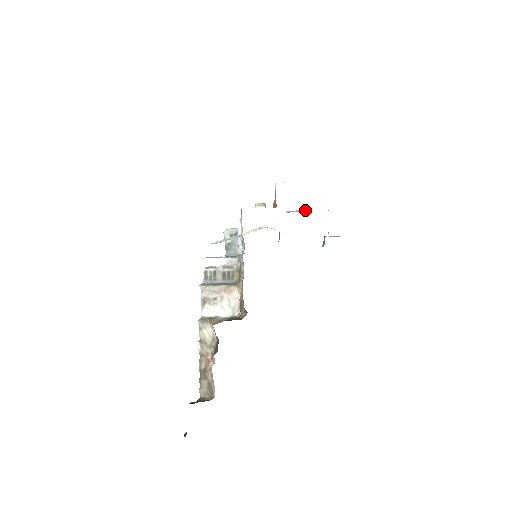
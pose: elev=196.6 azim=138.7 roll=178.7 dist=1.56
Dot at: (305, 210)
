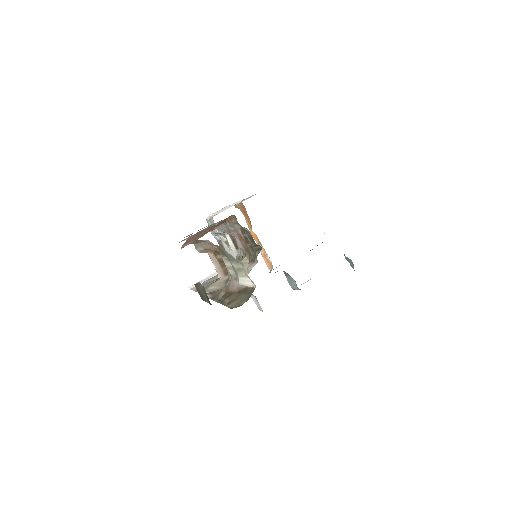
Dot at: occluded
